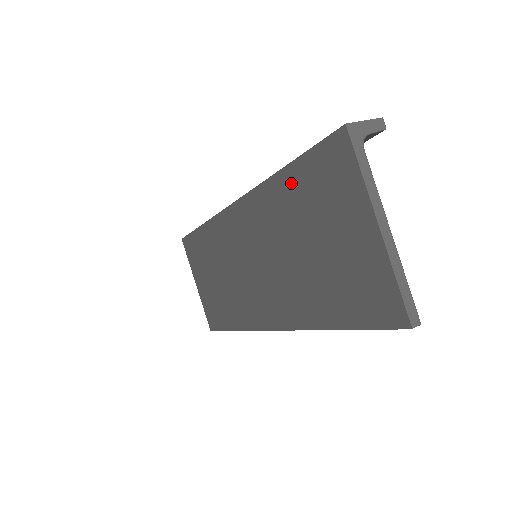
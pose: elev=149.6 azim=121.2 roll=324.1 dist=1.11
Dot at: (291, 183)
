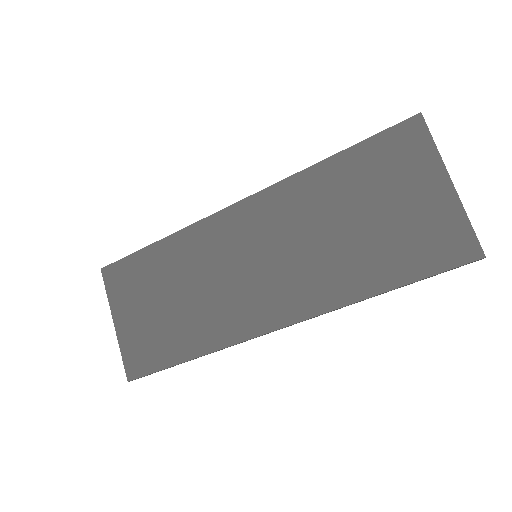
Dot at: (343, 166)
